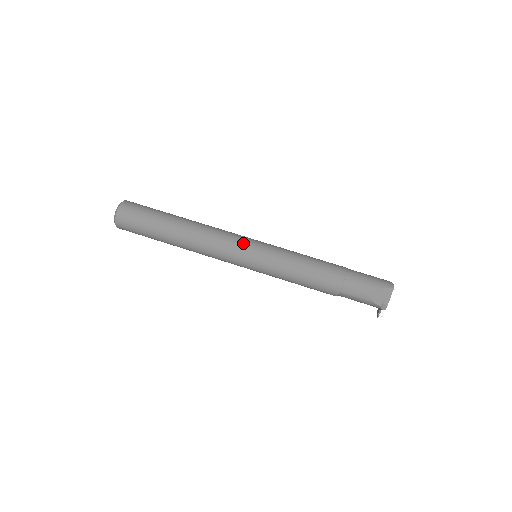
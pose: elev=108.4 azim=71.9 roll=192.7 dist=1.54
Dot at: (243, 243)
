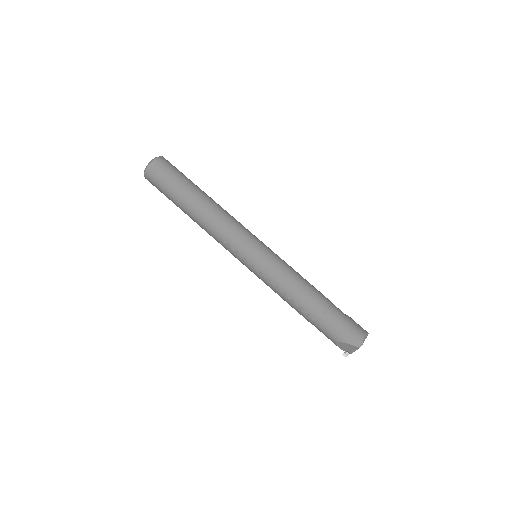
Dot at: (241, 248)
